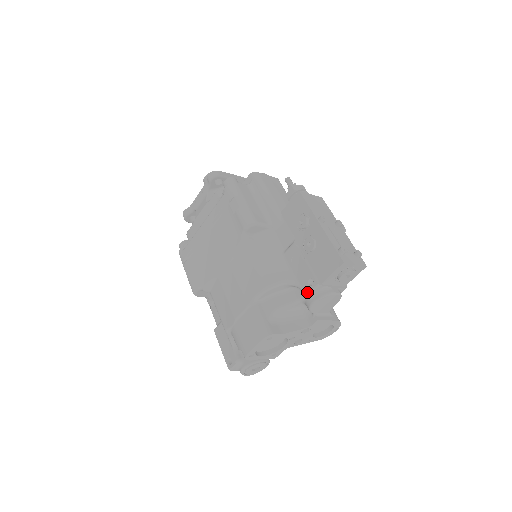
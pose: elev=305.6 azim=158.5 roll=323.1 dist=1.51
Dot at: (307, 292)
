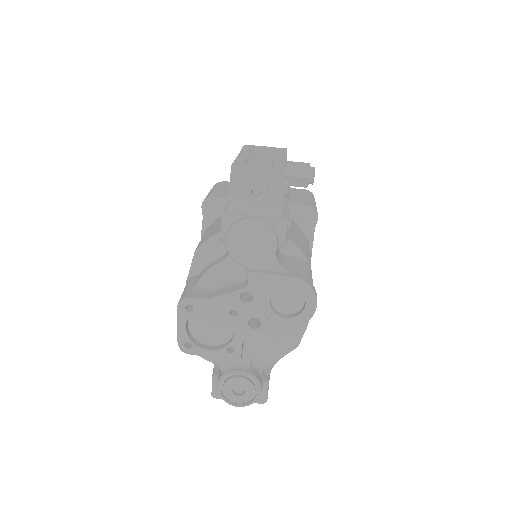
Dot at: (220, 232)
